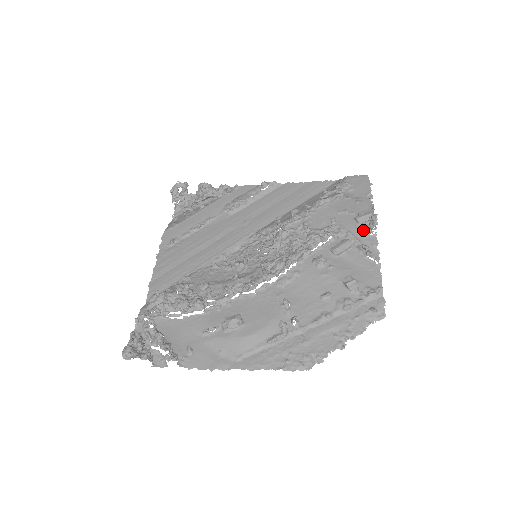
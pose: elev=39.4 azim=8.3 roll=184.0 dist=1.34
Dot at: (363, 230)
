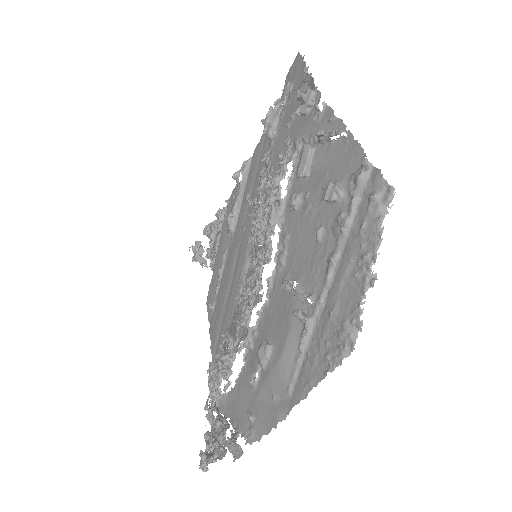
Dot at: (313, 116)
